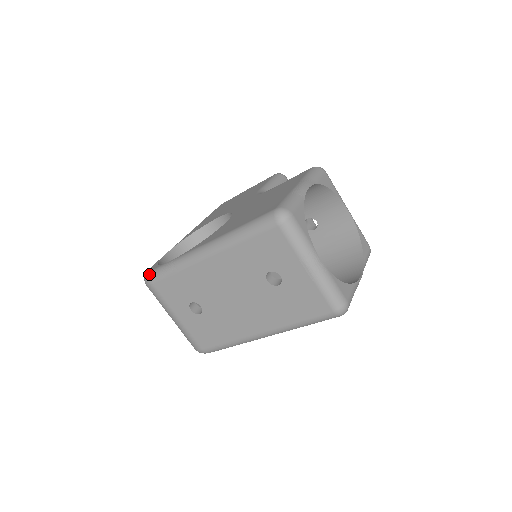
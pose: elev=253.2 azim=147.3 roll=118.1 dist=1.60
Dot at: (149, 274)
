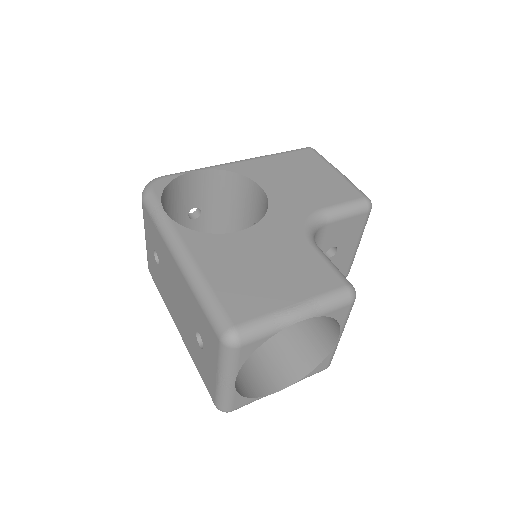
Dot at: (147, 192)
